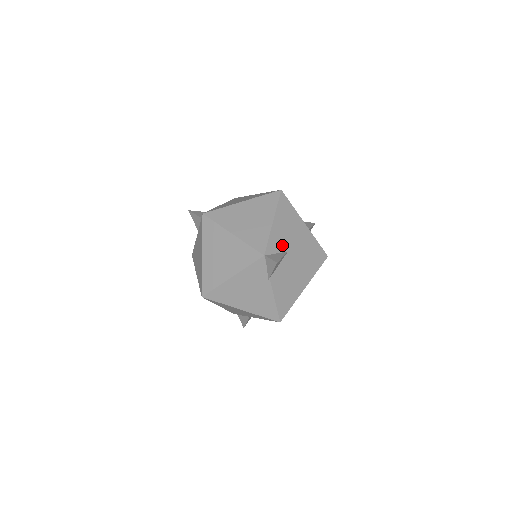
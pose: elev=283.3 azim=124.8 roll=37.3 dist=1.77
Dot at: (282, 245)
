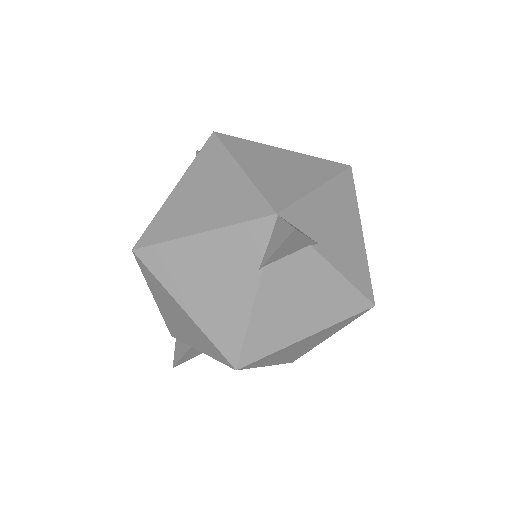
Dot at: (314, 227)
